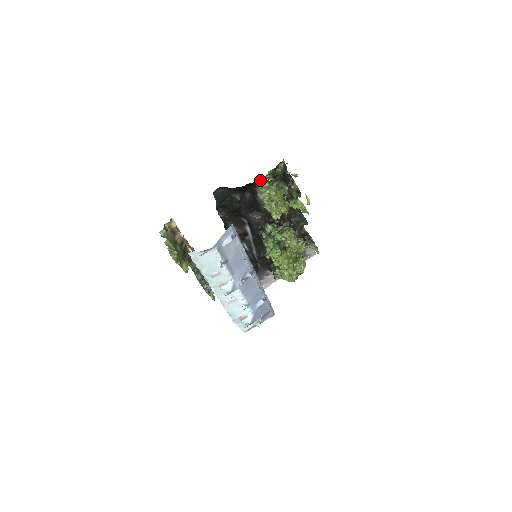
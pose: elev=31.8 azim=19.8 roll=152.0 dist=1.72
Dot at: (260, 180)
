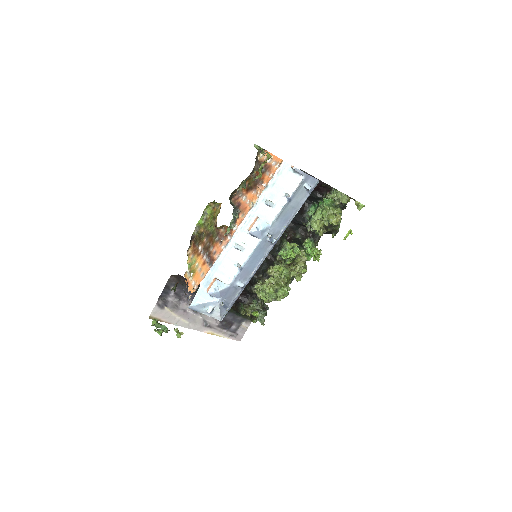
Dot at: (329, 195)
